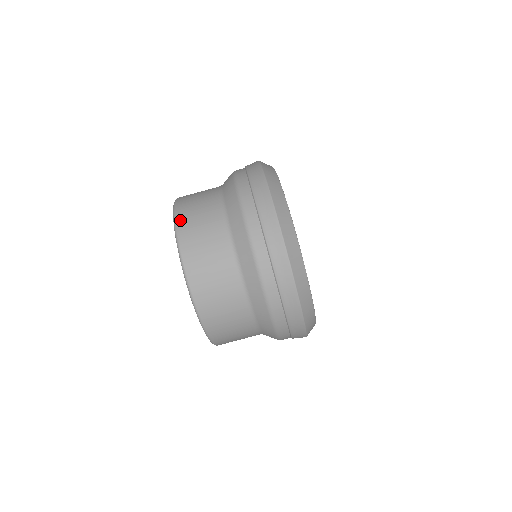
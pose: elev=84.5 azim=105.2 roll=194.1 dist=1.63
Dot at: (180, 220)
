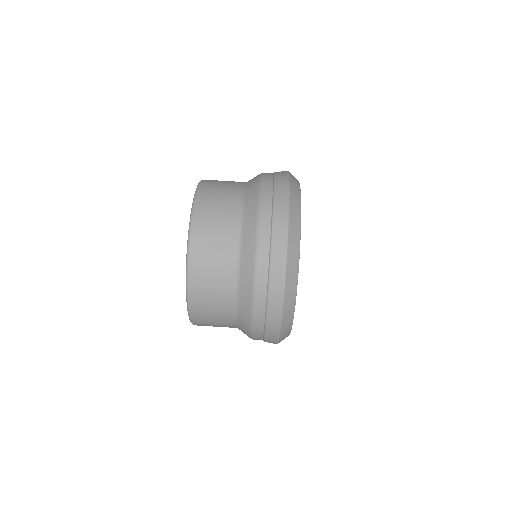
Dot at: (204, 184)
